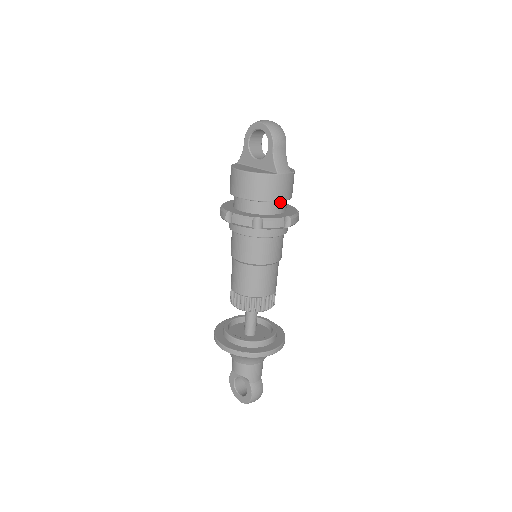
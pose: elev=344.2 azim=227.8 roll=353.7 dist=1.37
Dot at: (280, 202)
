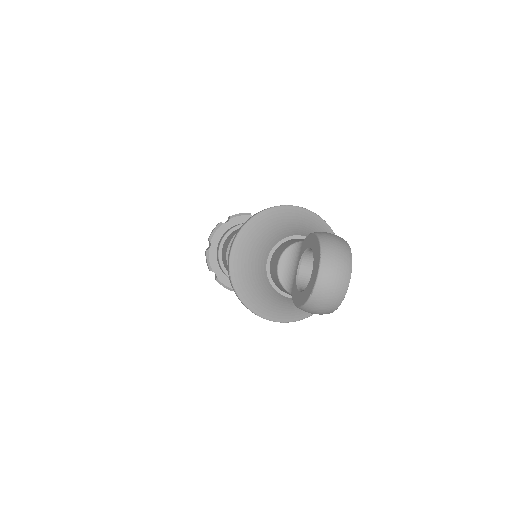
Dot at: occluded
